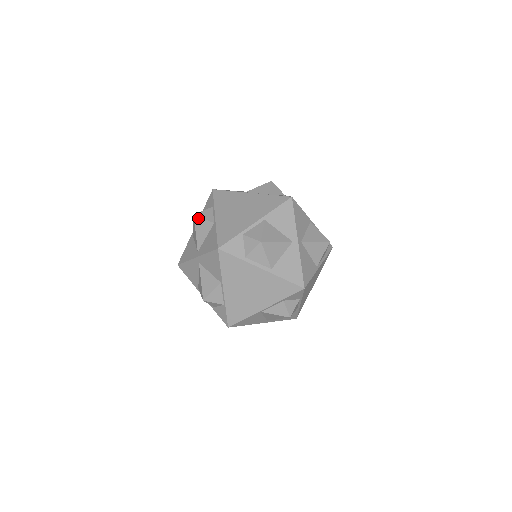
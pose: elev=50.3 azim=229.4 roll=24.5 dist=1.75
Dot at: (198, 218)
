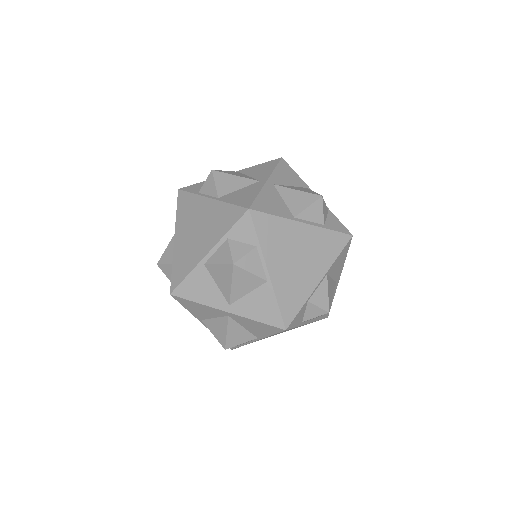
Dot at: (241, 270)
